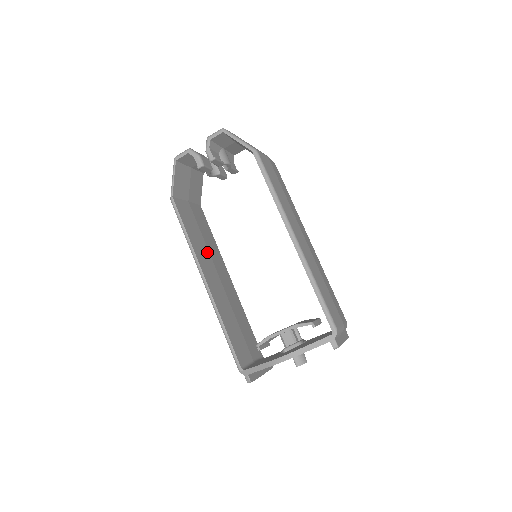
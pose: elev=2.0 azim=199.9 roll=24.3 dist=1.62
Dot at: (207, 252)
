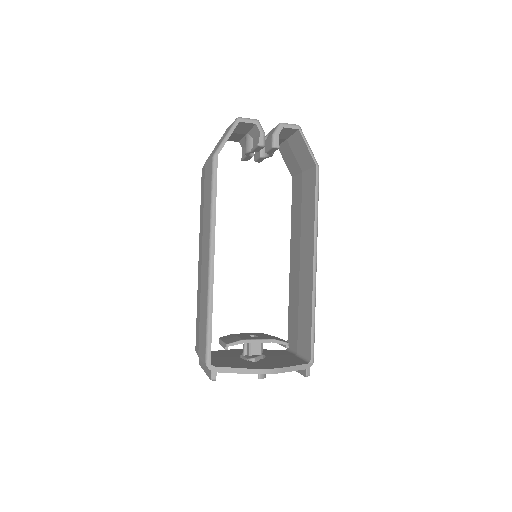
Dot at: occluded
